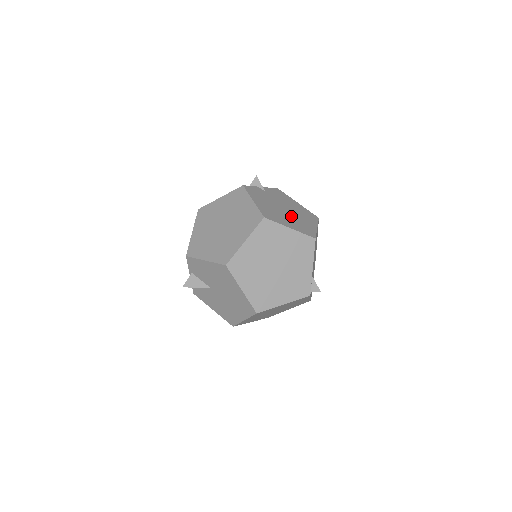
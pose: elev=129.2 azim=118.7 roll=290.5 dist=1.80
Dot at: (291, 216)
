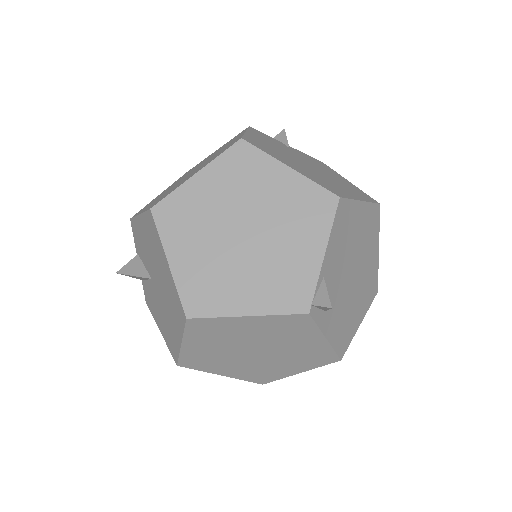
Dot at: (312, 170)
